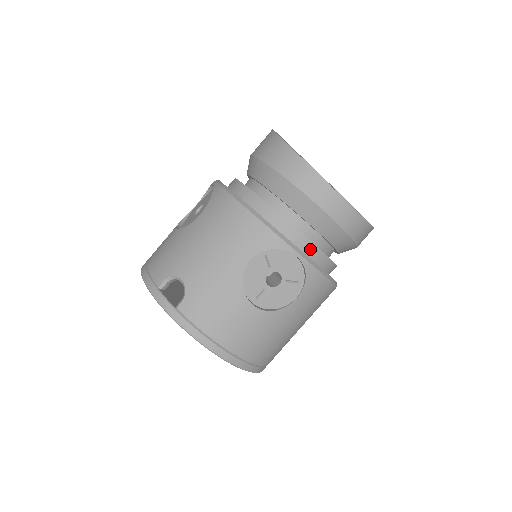
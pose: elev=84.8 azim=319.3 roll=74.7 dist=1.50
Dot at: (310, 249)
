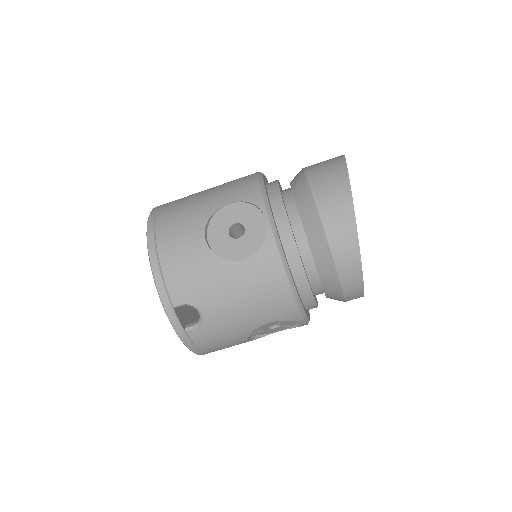
Dot at: occluded
